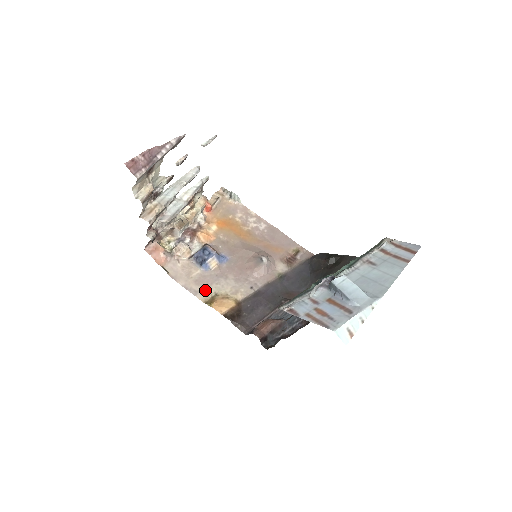
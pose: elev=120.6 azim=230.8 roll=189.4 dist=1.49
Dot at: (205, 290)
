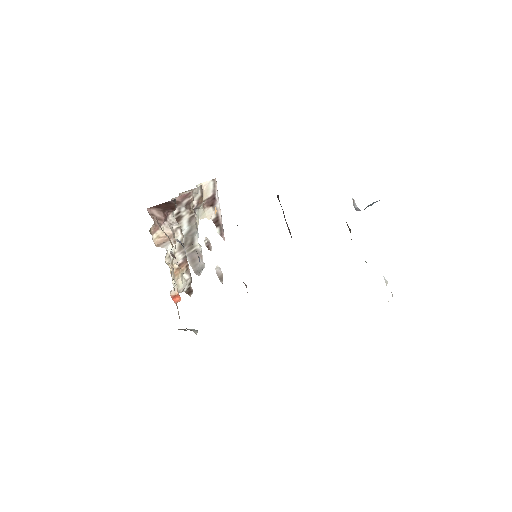
Dot at: occluded
